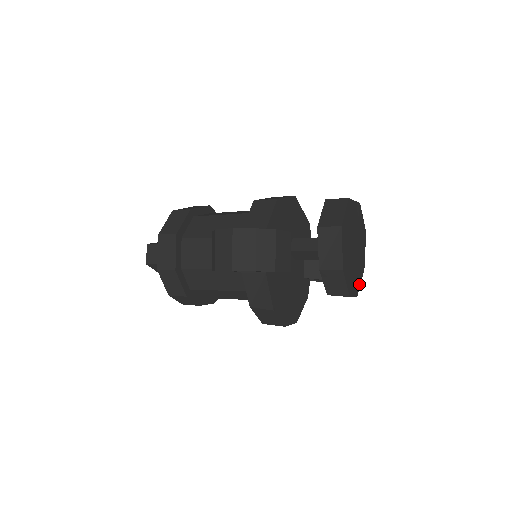
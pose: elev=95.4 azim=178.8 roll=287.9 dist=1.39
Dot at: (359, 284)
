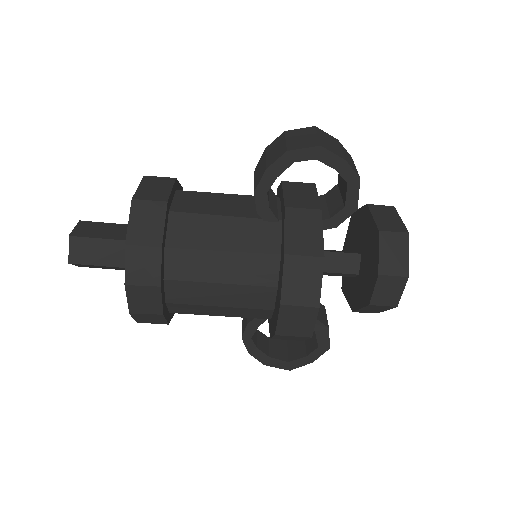
Dot at: occluded
